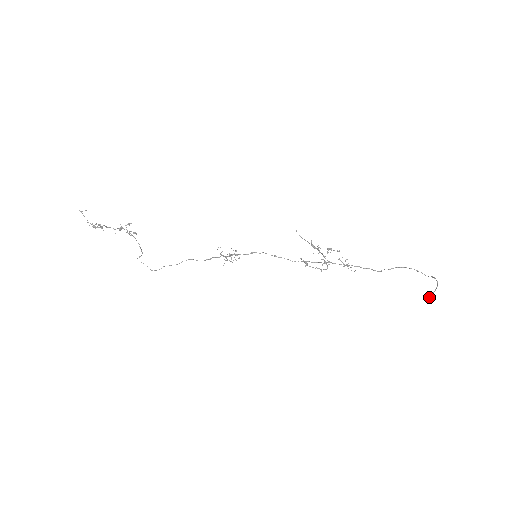
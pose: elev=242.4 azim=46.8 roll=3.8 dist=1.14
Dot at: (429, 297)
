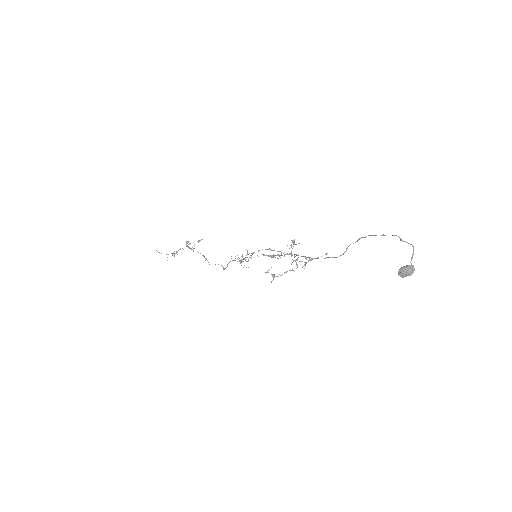
Dot at: (401, 273)
